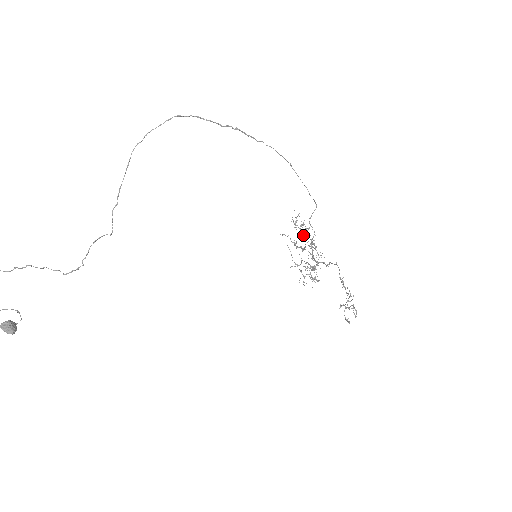
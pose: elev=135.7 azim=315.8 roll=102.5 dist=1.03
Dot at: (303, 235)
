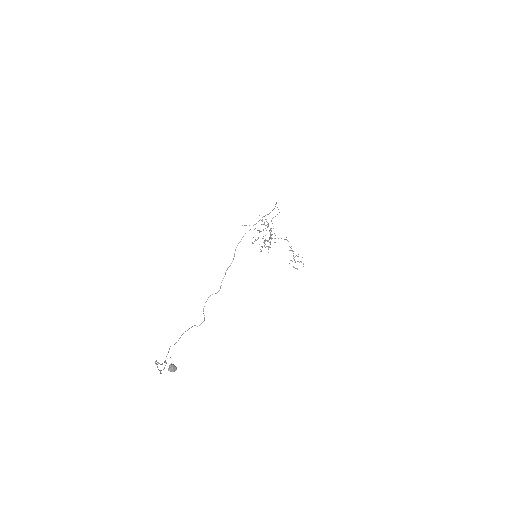
Dot at: occluded
